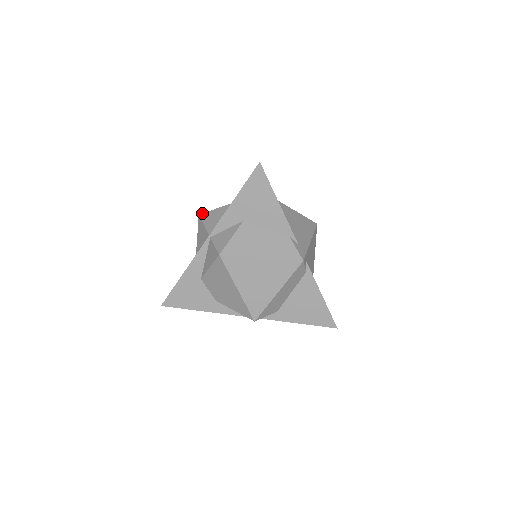
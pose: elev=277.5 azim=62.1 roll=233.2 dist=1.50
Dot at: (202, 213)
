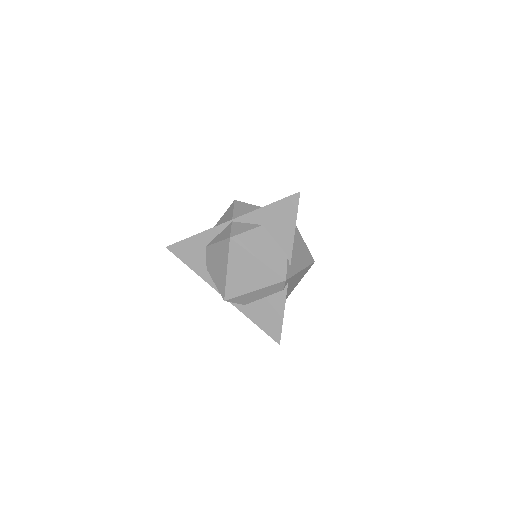
Dot at: occluded
